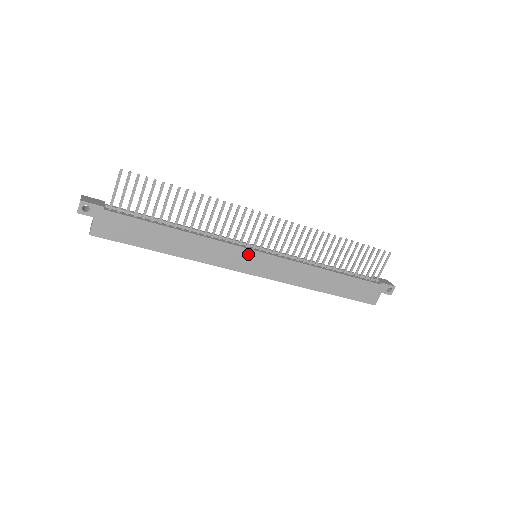
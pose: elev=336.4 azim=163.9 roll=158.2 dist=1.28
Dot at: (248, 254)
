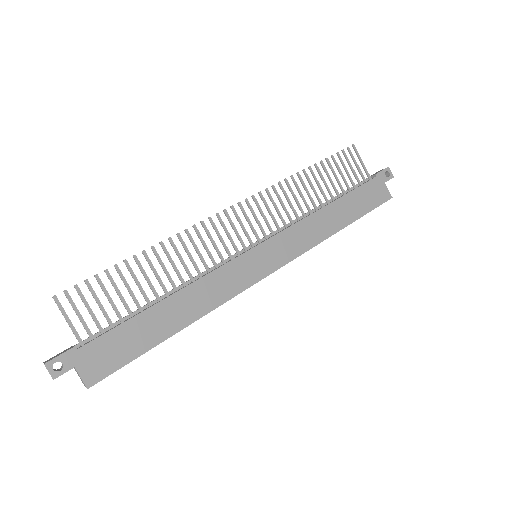
Dot at: (247, 259)
